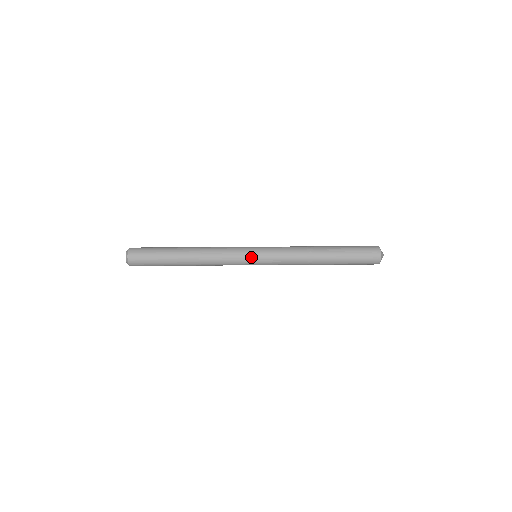
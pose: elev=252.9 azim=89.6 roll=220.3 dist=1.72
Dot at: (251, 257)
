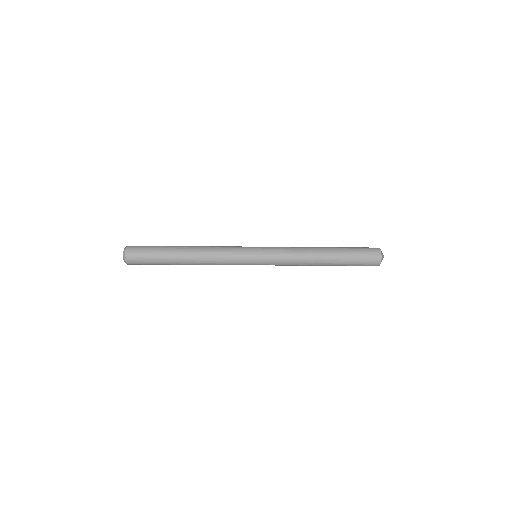
Dot at: occluded
